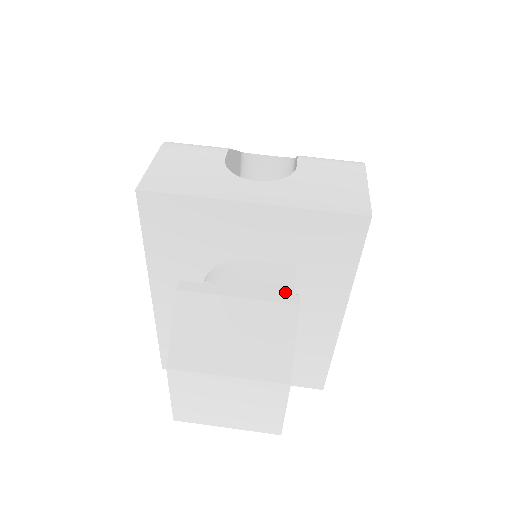
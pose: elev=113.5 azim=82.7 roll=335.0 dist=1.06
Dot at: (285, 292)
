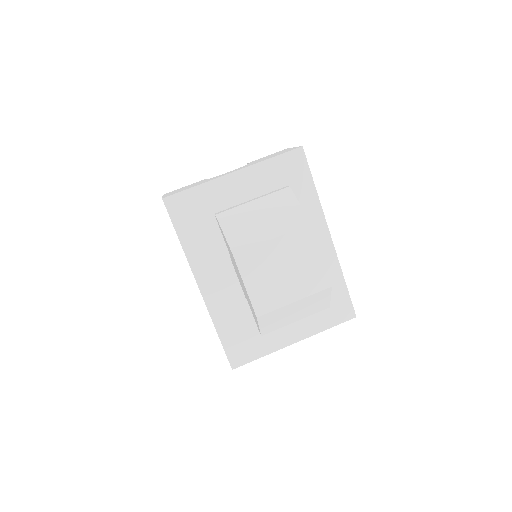
Dot at: occluded
